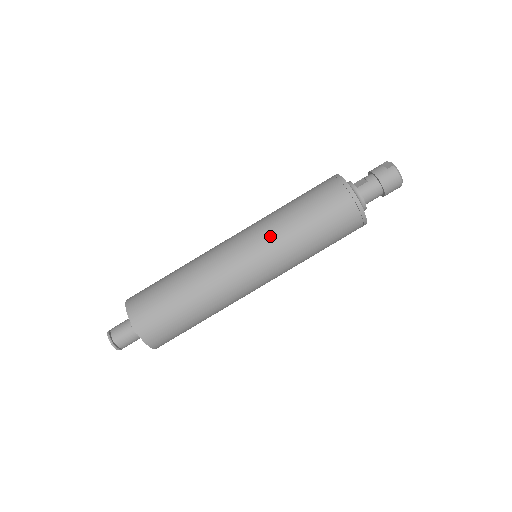
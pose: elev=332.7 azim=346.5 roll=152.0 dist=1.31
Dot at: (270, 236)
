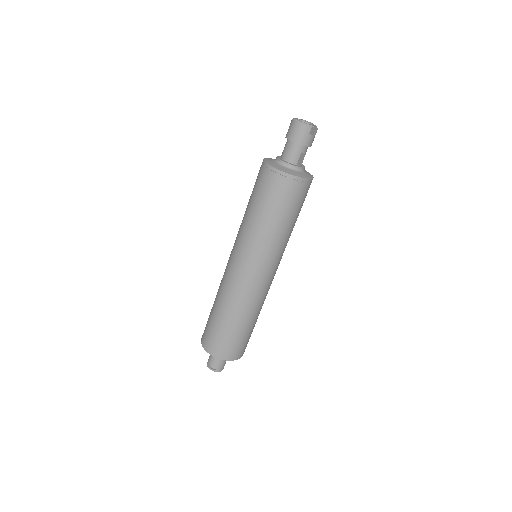
Dot at: (238, 233)
